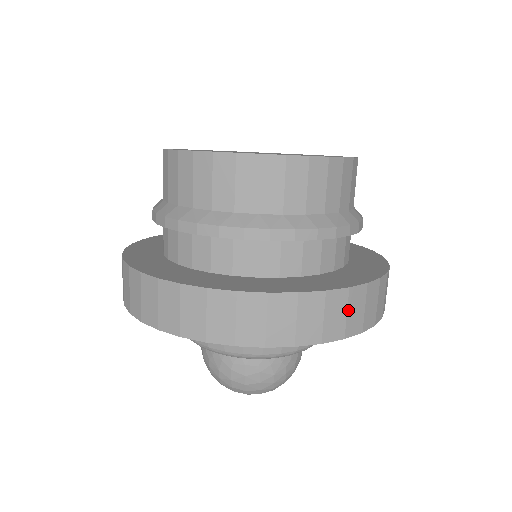
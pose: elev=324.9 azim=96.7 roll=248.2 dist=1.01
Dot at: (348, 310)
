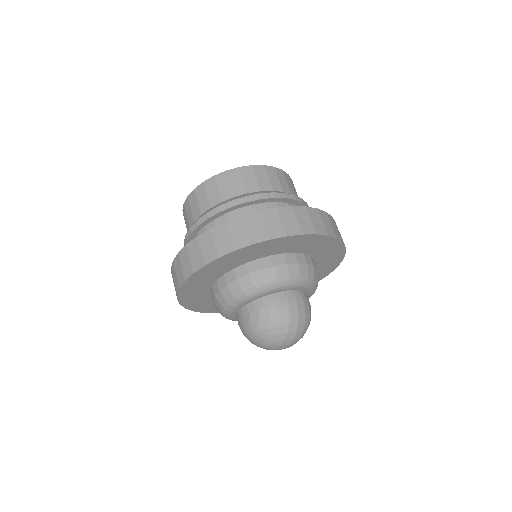
Dot at: occluded
